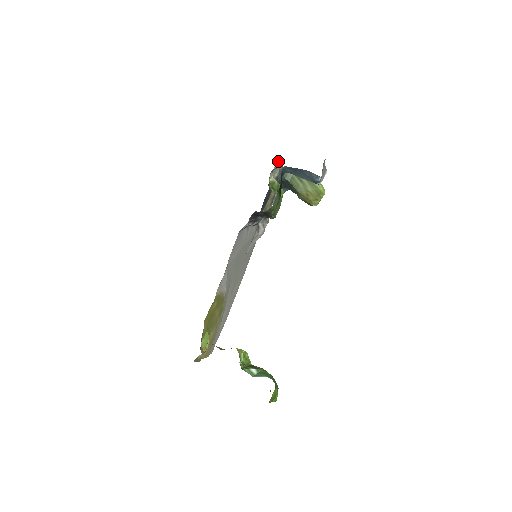
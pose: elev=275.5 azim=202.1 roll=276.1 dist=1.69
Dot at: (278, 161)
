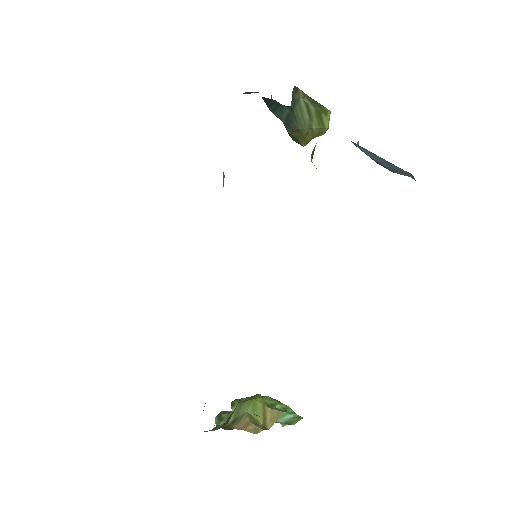
Dot at: occluded
